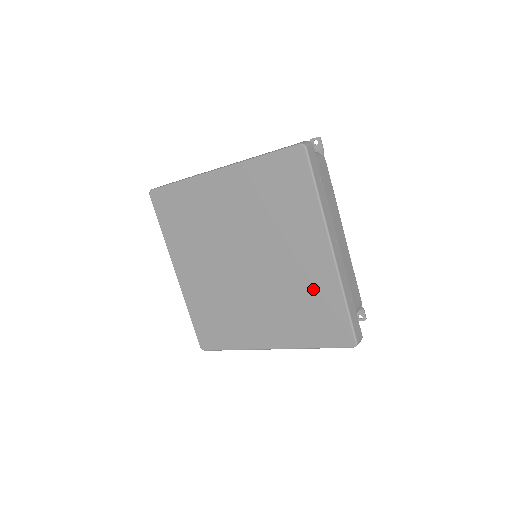
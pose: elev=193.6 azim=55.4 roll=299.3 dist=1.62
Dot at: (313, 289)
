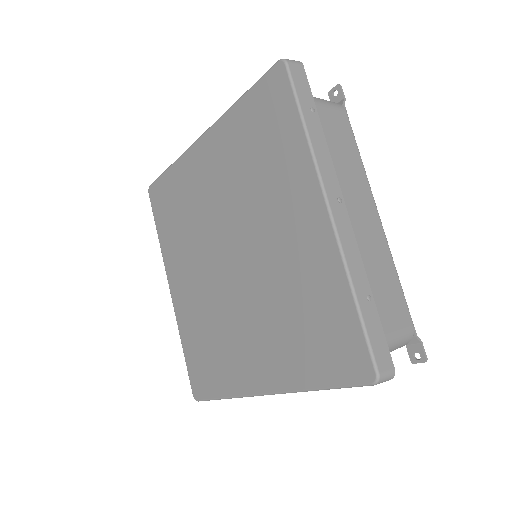
Dot at: (309, 282)
